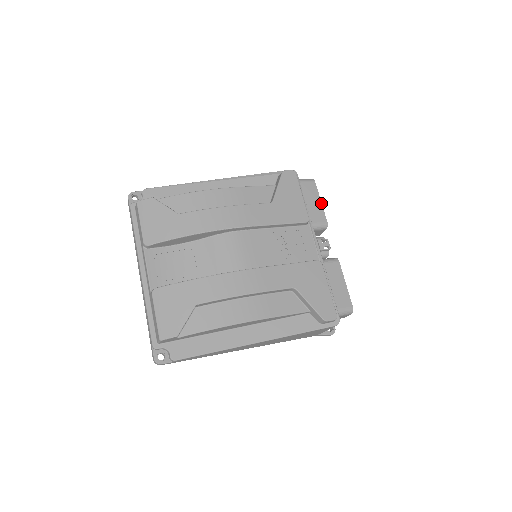
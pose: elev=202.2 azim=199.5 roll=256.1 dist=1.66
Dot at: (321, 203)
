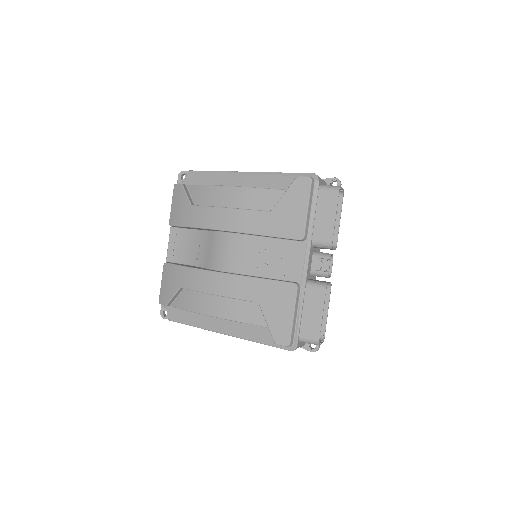
Dot at: (335, 219)
